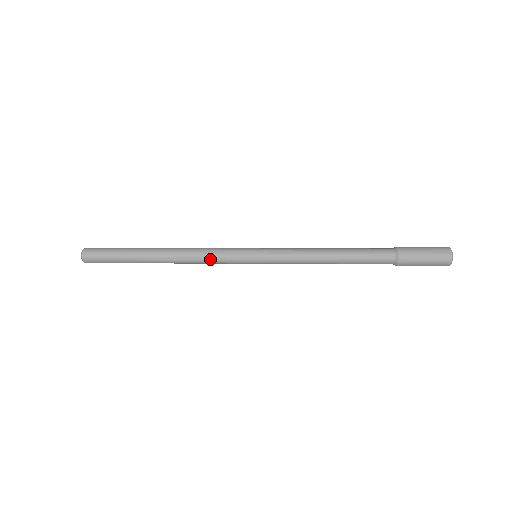
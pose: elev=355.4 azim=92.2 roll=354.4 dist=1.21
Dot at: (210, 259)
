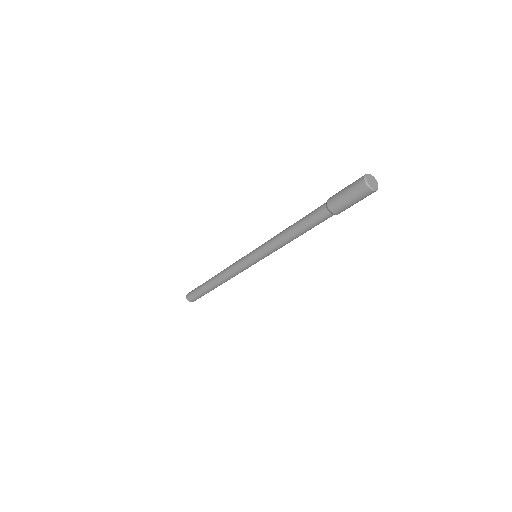
Dot at: (234, 273)
